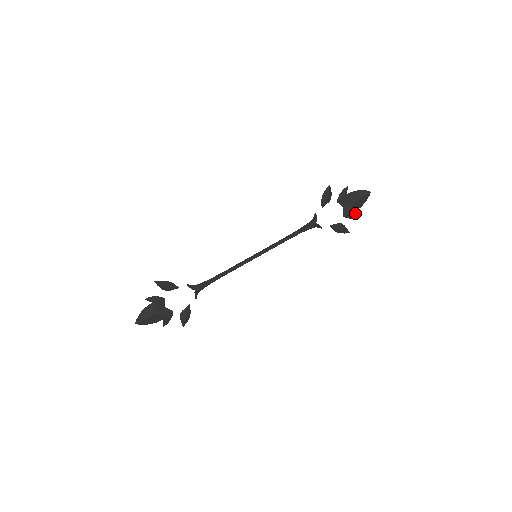
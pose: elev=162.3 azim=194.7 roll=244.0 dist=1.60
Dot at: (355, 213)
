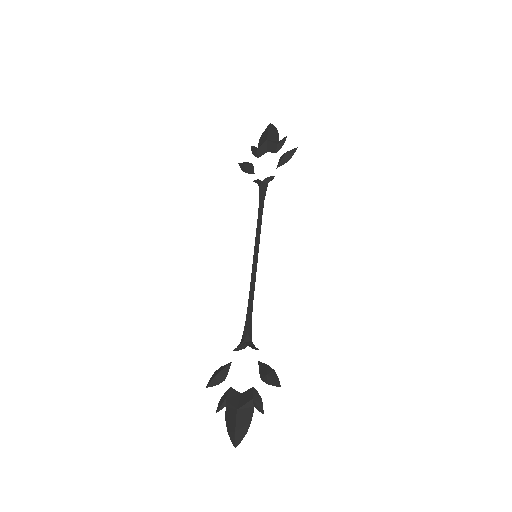
Dot at: (281, 140)
